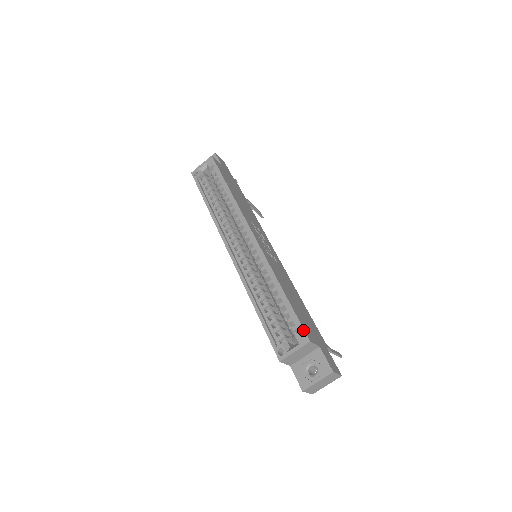
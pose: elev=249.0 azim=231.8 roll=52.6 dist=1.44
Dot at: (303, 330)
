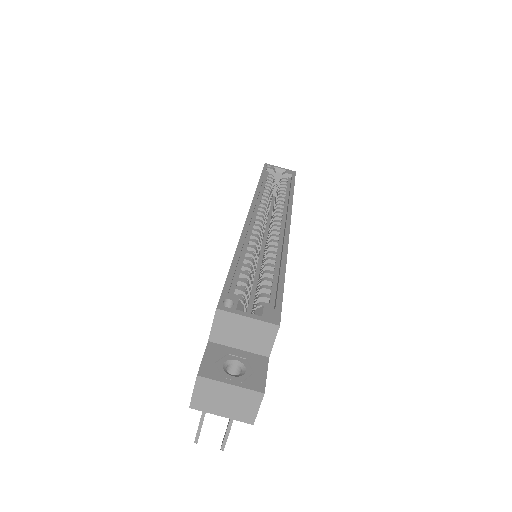
Dot at: (280, 311)
